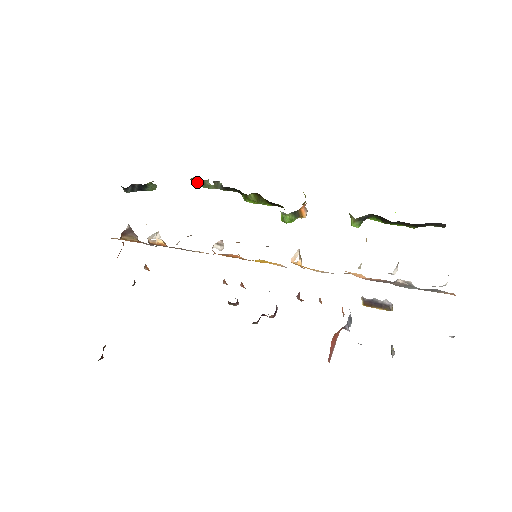
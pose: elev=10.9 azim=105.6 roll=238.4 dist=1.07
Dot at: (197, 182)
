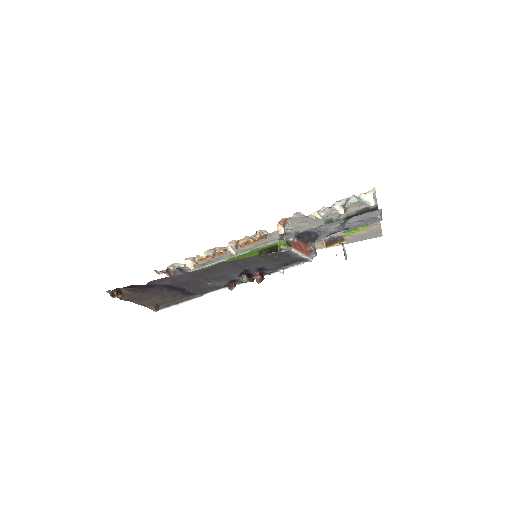
Dot at: occluded
